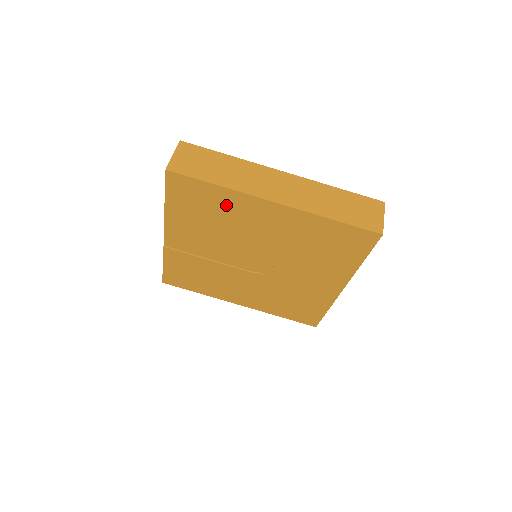
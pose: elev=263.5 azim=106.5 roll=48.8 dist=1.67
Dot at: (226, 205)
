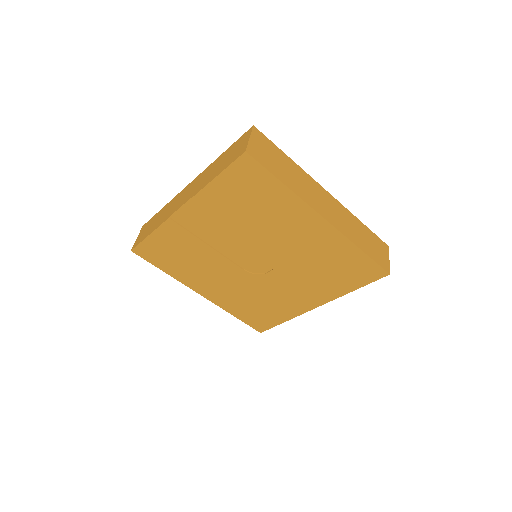
Dot at: (276, 204)
